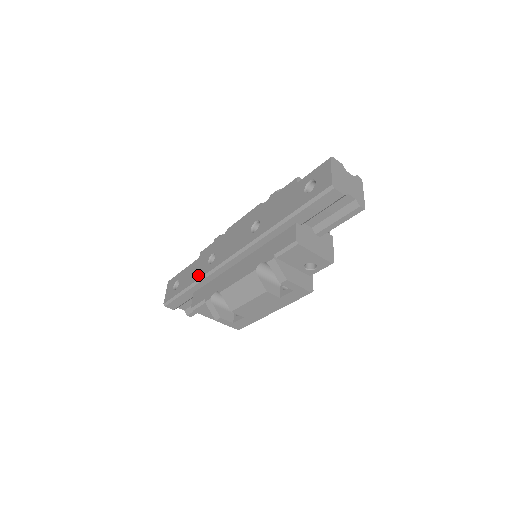
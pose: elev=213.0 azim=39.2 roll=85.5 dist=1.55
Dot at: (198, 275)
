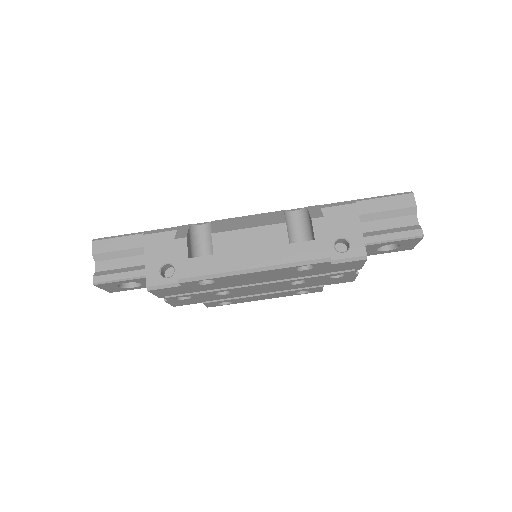
Dot at: occluded
